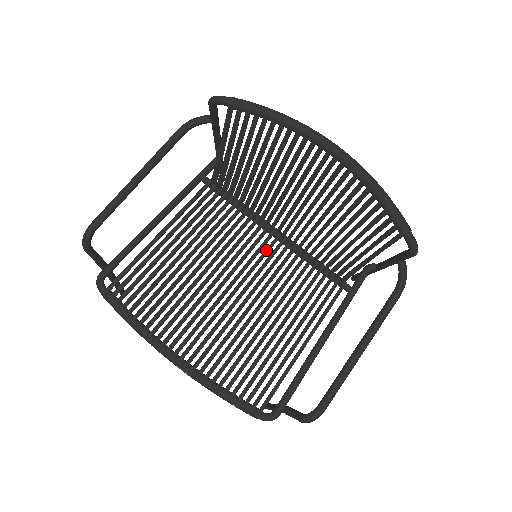
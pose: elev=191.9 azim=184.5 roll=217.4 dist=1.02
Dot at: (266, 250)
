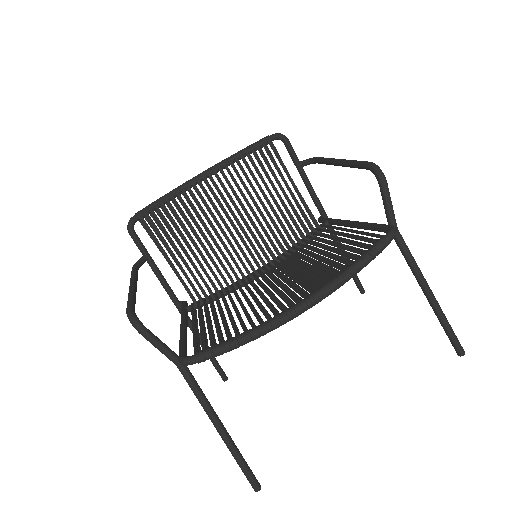
Dot at: (265, 270)
